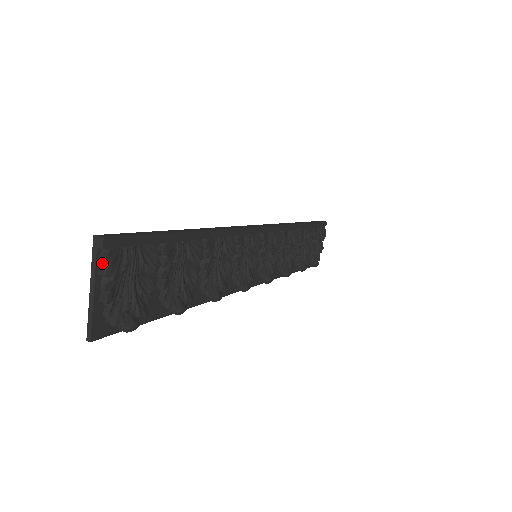
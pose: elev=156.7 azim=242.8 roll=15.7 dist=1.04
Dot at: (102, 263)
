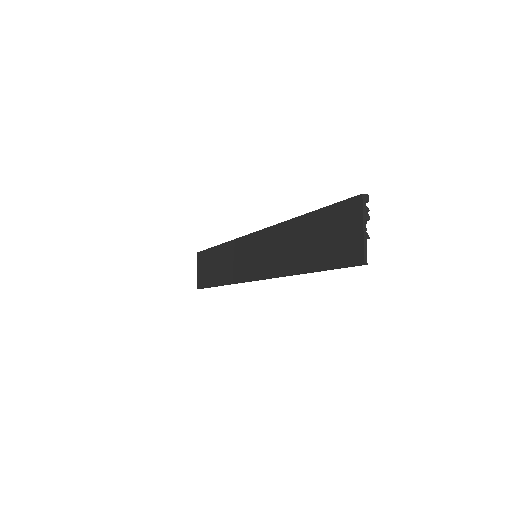
Dot at: (365, 212)
